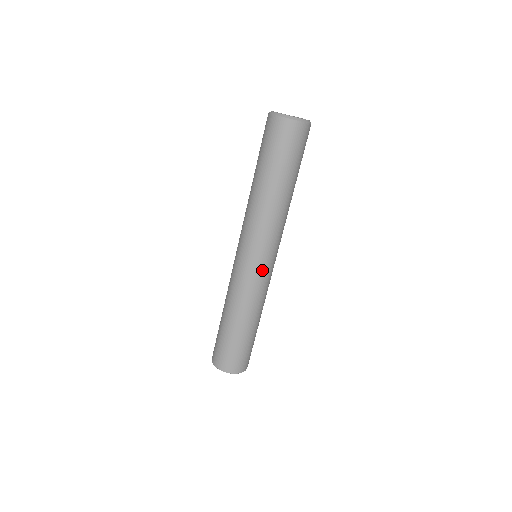
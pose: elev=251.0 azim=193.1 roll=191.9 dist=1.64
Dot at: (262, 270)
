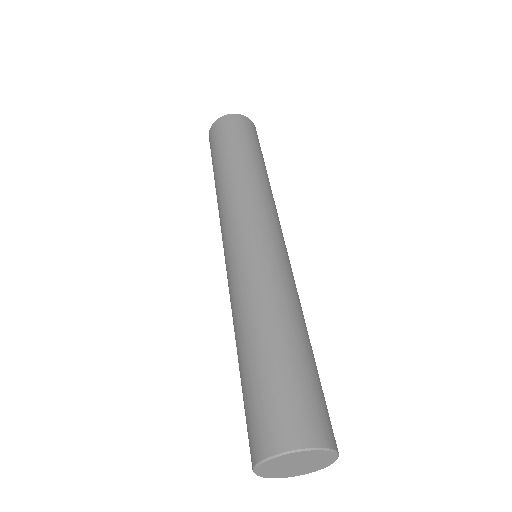
Dot at: (257, 243)
